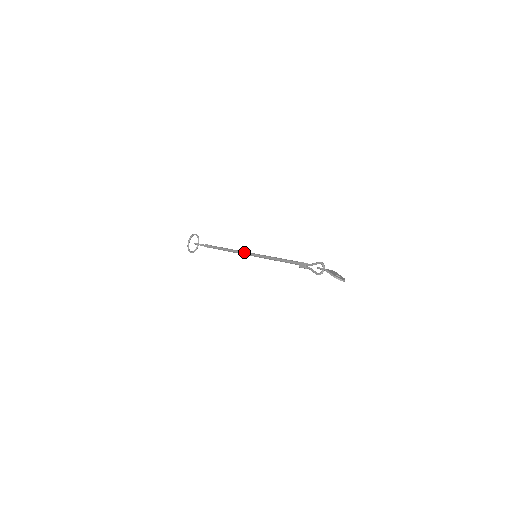
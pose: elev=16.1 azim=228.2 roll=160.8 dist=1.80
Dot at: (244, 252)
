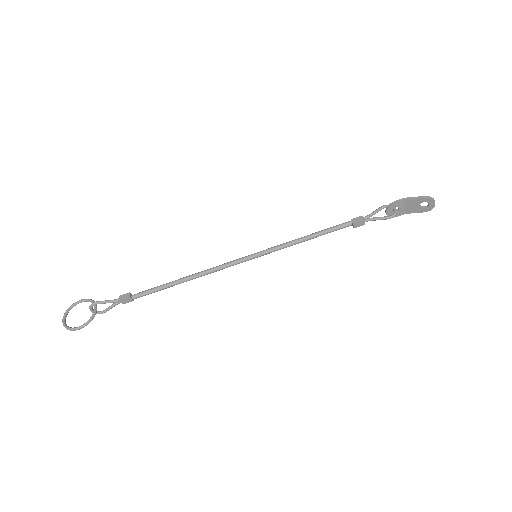
Dot at: (228, 262)
